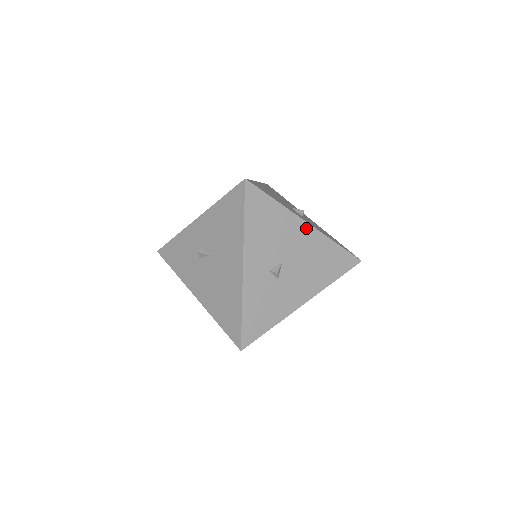
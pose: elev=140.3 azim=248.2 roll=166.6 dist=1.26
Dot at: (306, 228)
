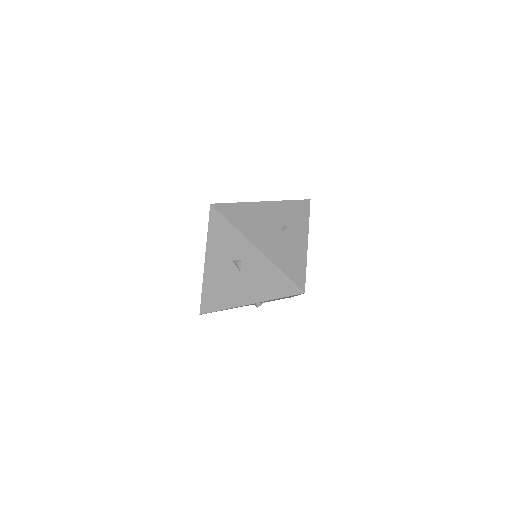
Dot at: occluded
